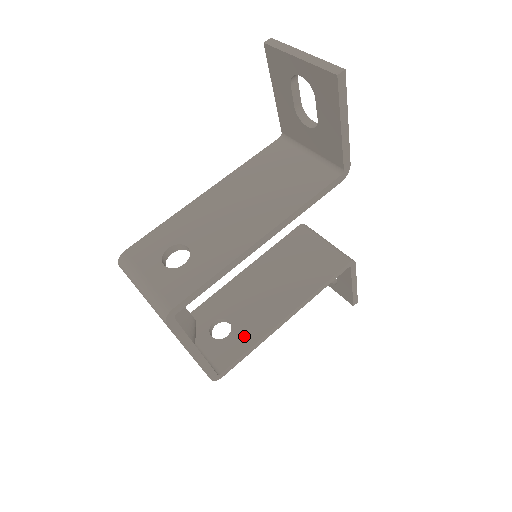
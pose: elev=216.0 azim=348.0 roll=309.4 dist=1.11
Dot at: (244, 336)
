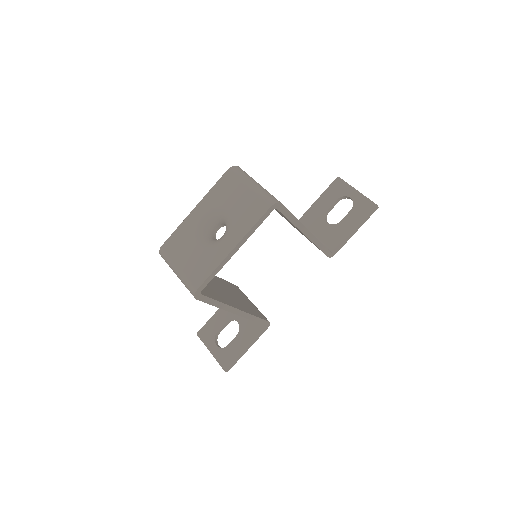
Dot at: (214, 294)
